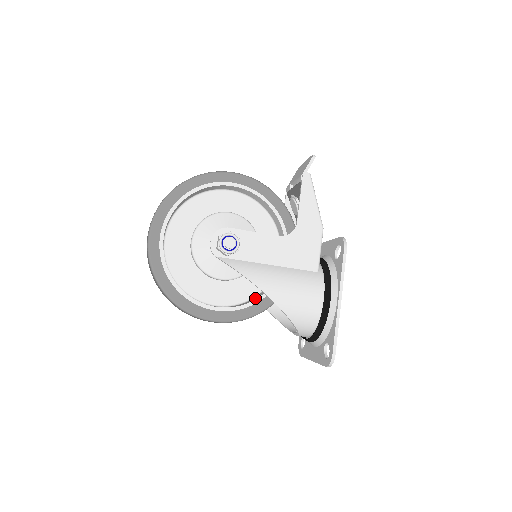
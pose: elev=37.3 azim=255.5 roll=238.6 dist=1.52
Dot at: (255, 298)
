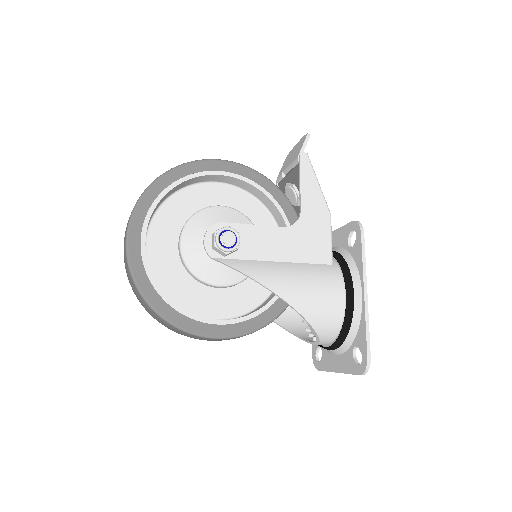
Dot at: (263, 304)
